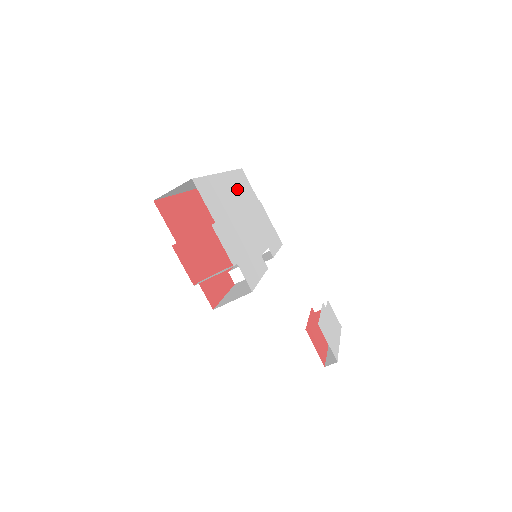
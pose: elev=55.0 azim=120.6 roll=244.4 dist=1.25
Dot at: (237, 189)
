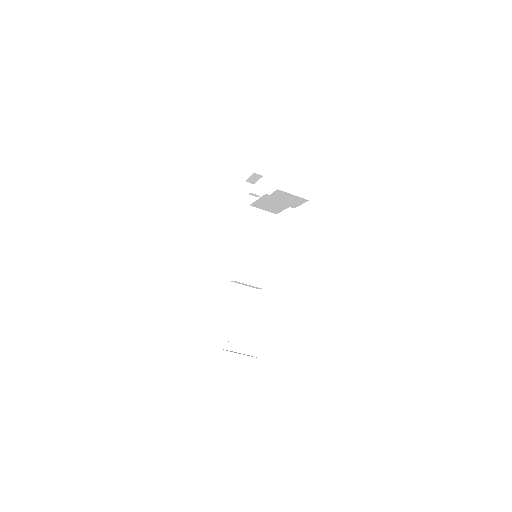
Dot at: occluded
